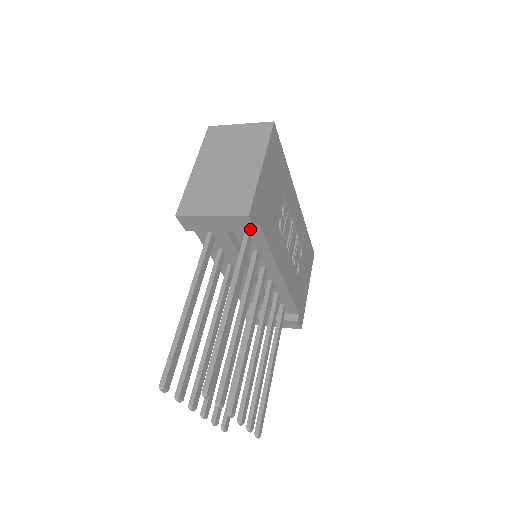
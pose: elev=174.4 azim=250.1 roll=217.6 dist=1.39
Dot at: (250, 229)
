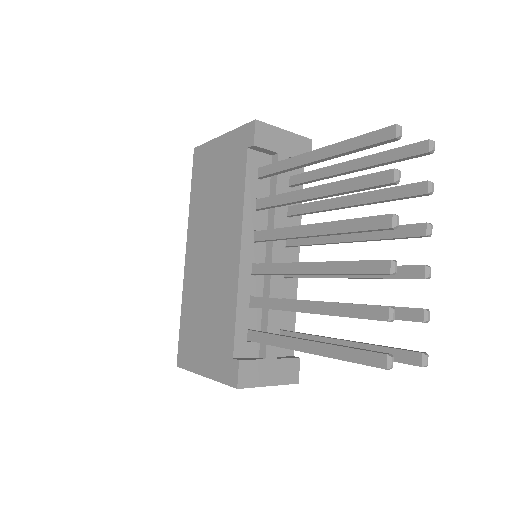
Dot at: occluded
